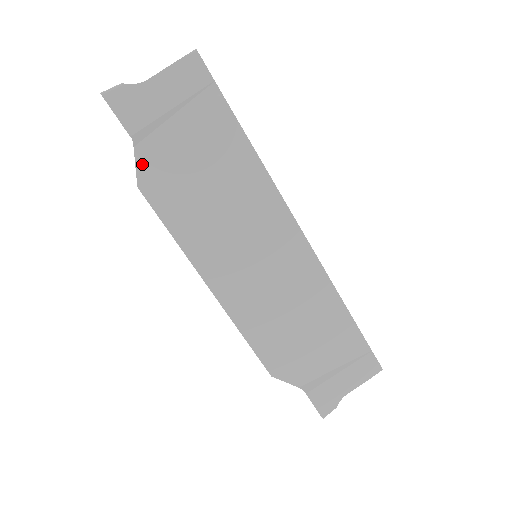
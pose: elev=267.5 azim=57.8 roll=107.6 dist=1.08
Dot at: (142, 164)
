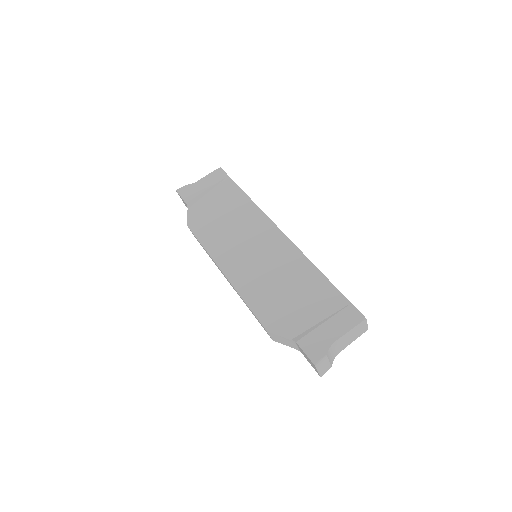
Dot at: (191, 215)
